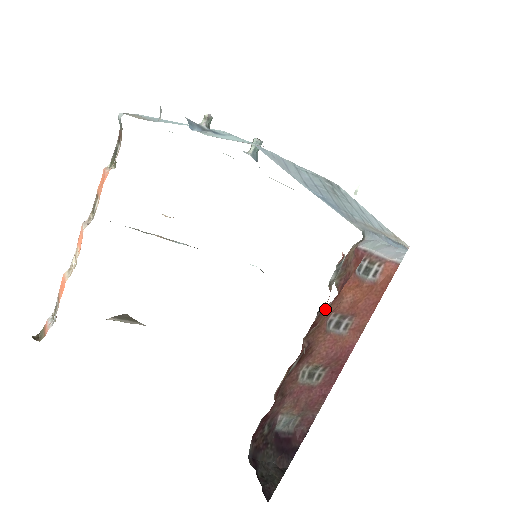
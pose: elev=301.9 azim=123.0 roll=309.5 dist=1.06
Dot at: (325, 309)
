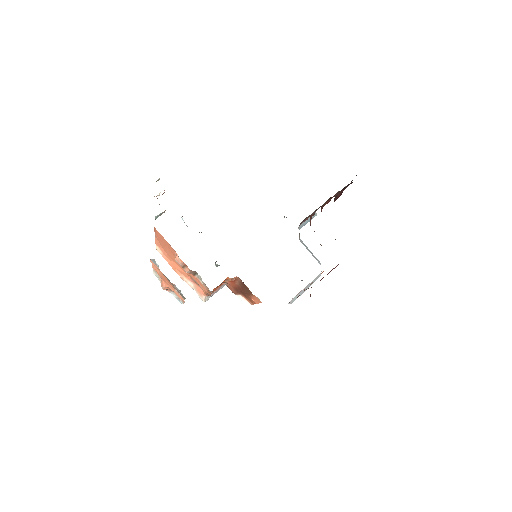
Dot at: occluded
